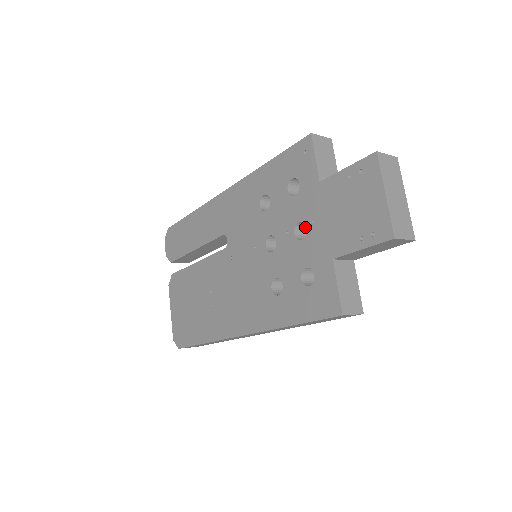
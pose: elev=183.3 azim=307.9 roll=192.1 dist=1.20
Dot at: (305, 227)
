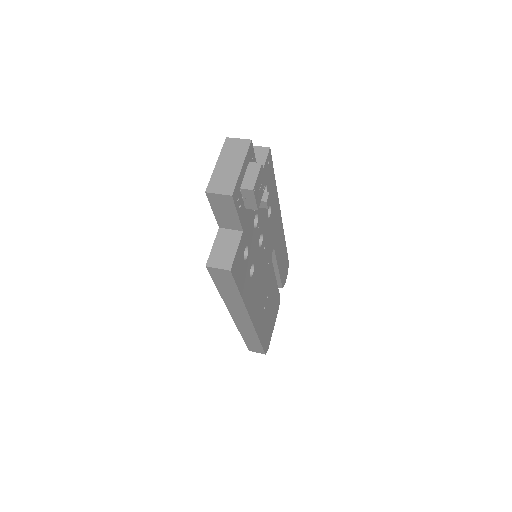
Dot at: occluded
